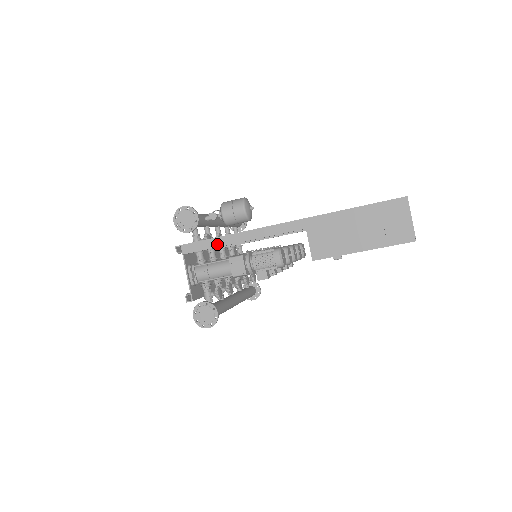
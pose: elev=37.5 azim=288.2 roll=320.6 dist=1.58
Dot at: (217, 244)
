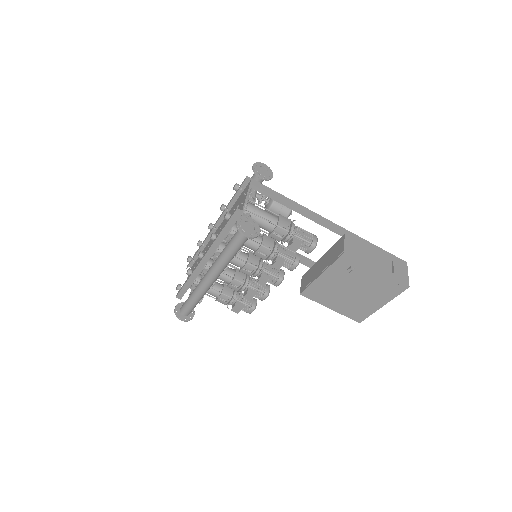
Dot at: (280, 198)
